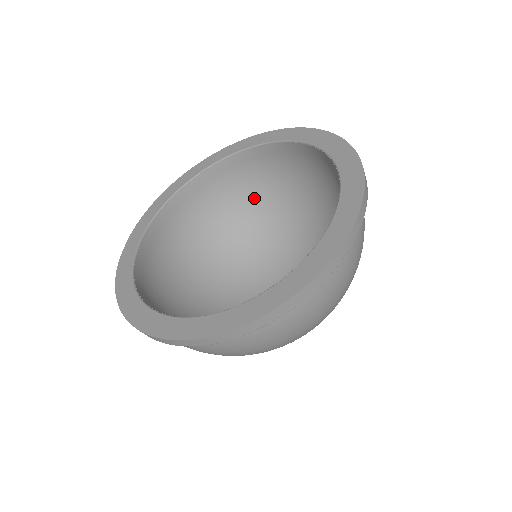
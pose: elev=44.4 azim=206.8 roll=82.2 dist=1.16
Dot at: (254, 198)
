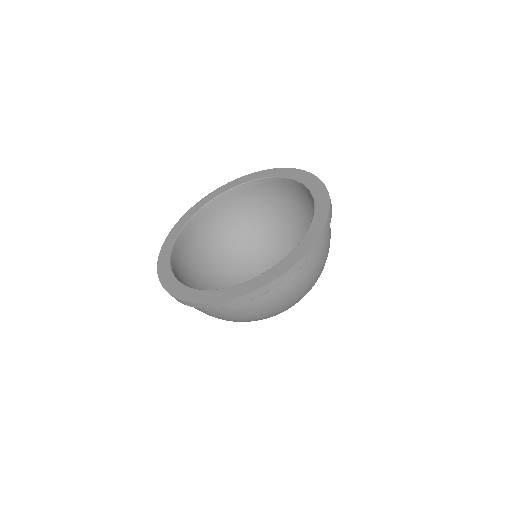
Dot at: (213, 245)
